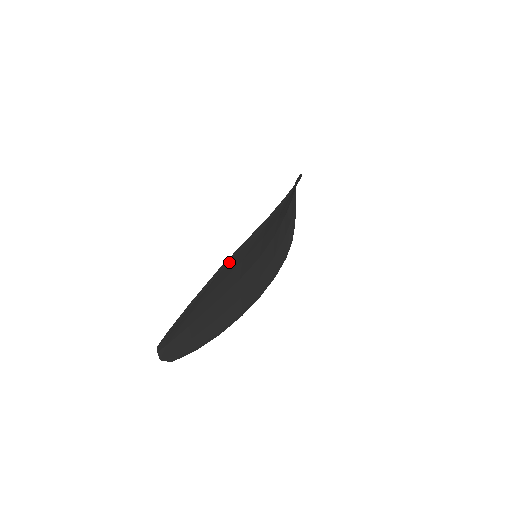
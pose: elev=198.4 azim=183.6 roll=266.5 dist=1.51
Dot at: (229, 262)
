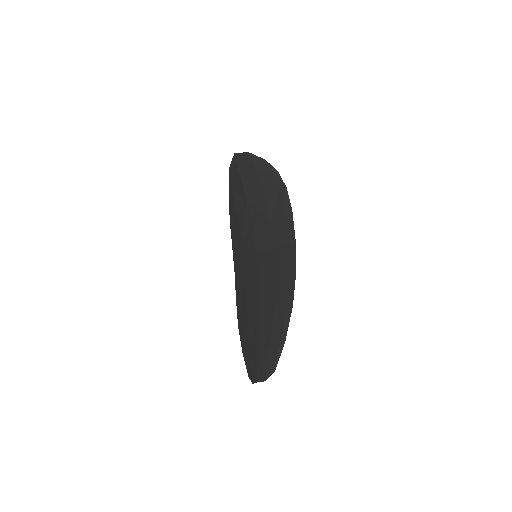
Dot at: (290, 294)
